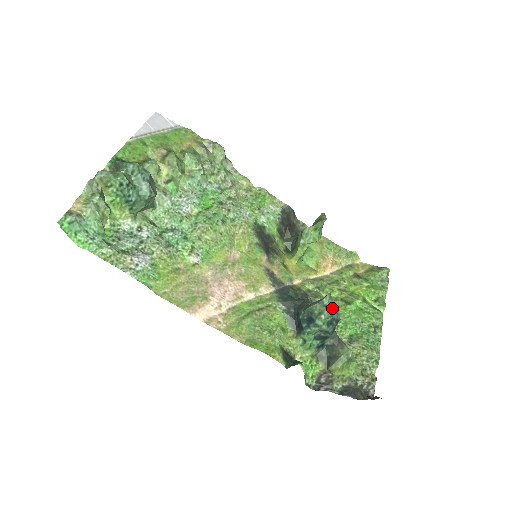
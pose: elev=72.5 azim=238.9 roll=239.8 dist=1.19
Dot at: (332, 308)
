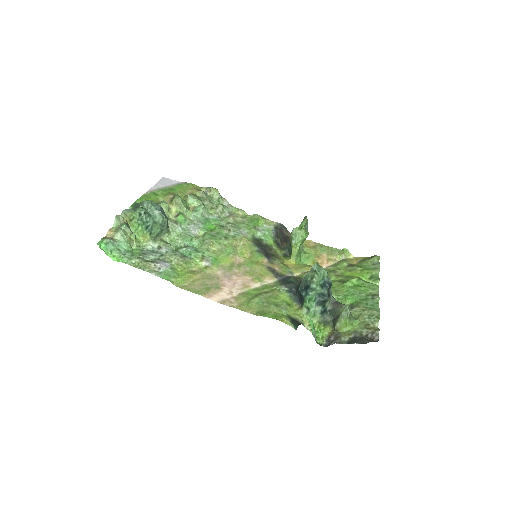
Dot at: (321, 272)
